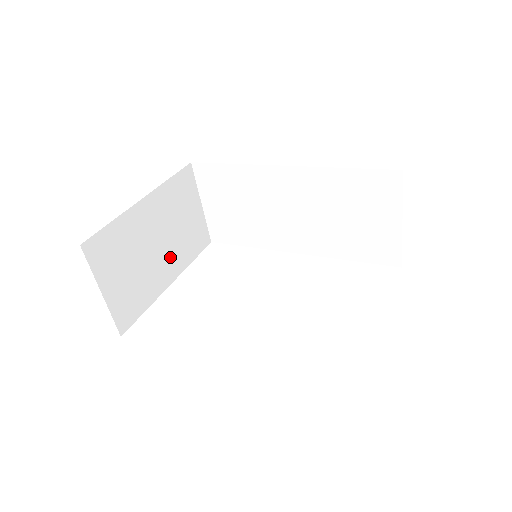
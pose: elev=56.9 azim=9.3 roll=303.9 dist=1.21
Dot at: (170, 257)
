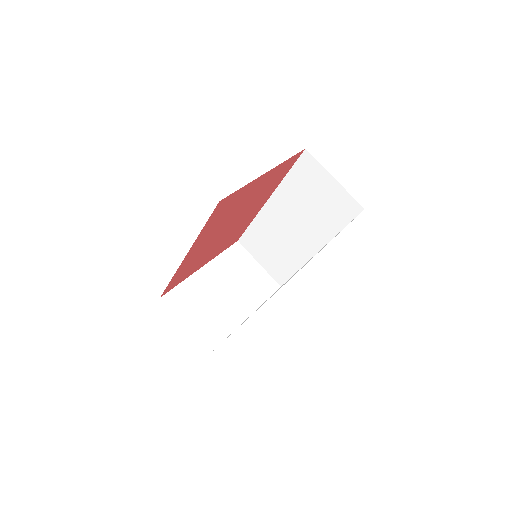
Dot at: (240, 300)
